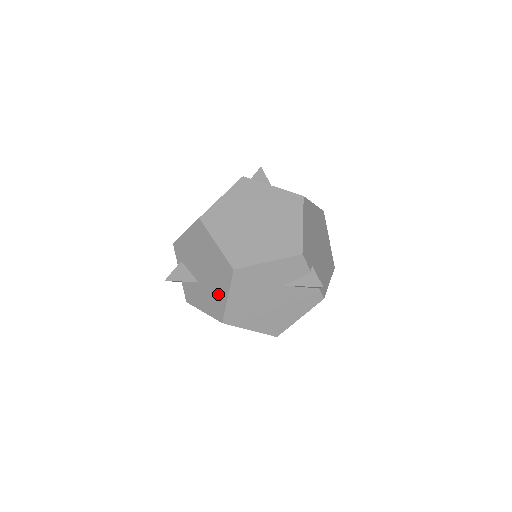
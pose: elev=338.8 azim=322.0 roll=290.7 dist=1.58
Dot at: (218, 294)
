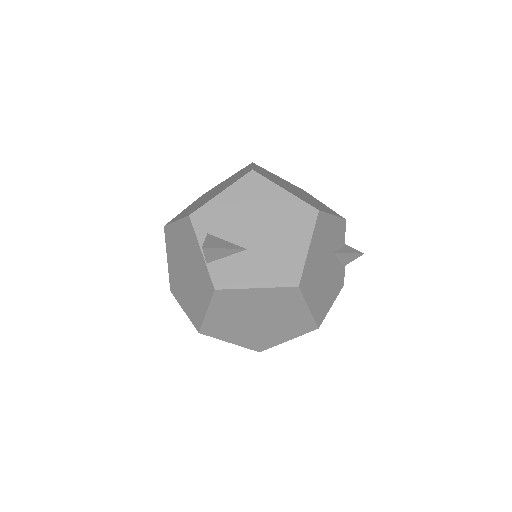
Dot at: (290, 250)
